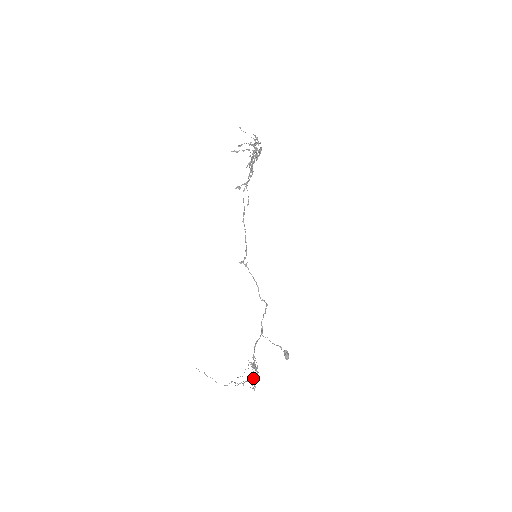
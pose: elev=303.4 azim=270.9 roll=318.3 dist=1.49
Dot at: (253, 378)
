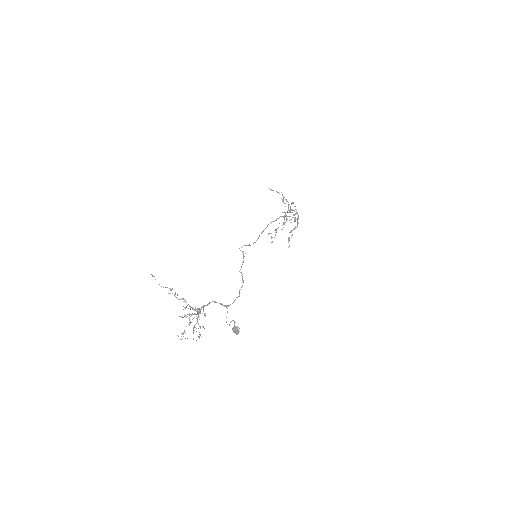
Dot at: occluded
